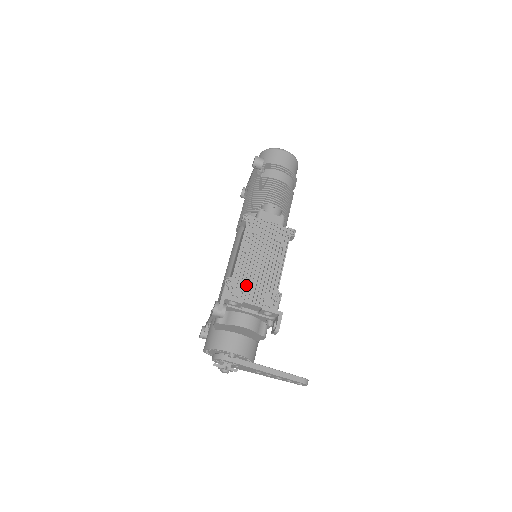
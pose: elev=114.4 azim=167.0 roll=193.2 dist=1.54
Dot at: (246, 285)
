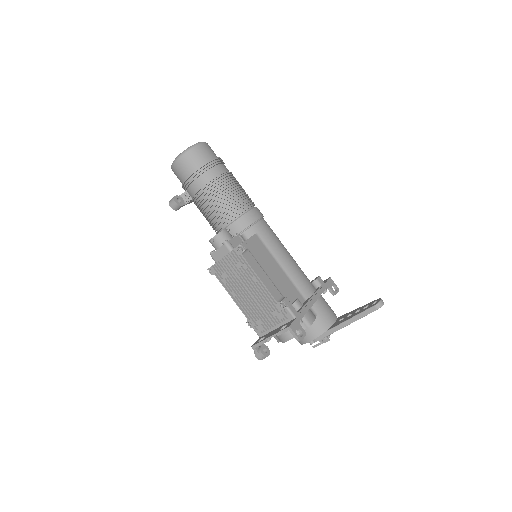
Dot at: (260, 316)
